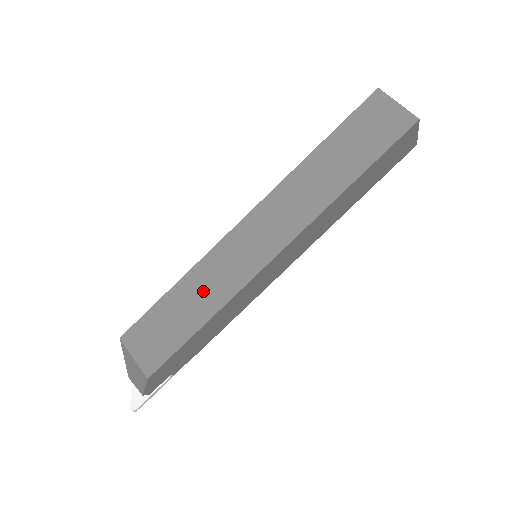
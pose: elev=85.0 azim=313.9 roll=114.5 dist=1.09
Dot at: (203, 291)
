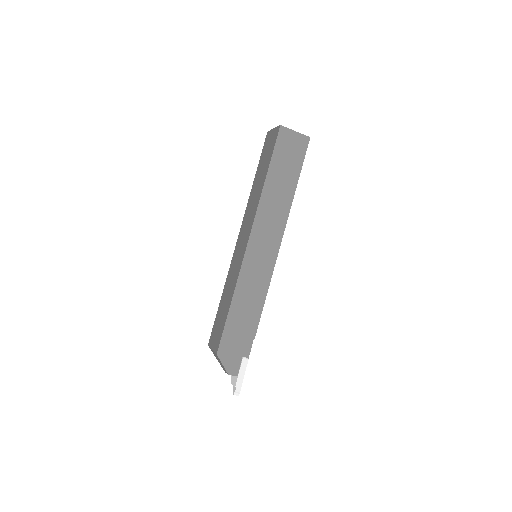
Dot at: (229, 288)
